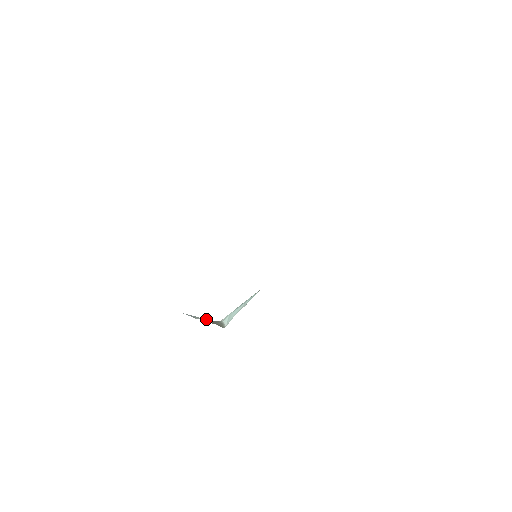
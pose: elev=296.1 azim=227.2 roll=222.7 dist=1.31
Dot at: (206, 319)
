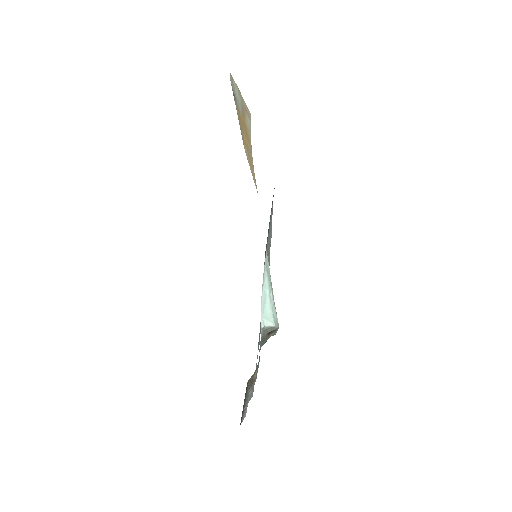
Dot at: occluded
